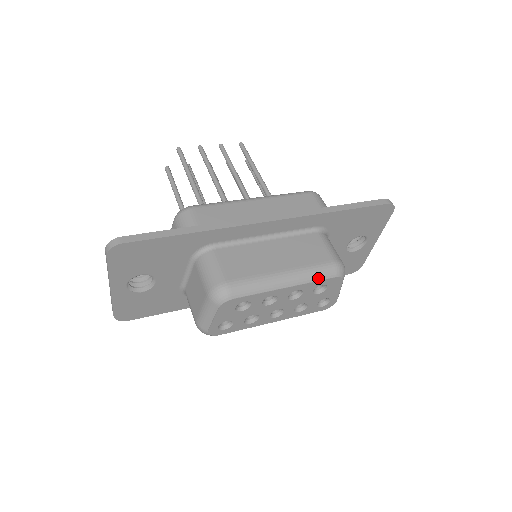
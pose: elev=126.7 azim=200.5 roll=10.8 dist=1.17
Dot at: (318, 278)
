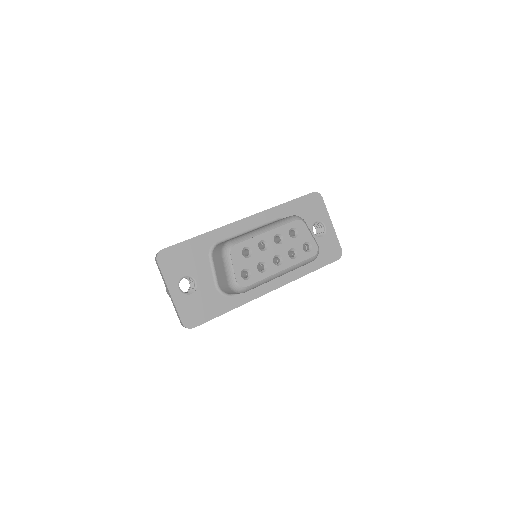
Dot at: (285, 223)
